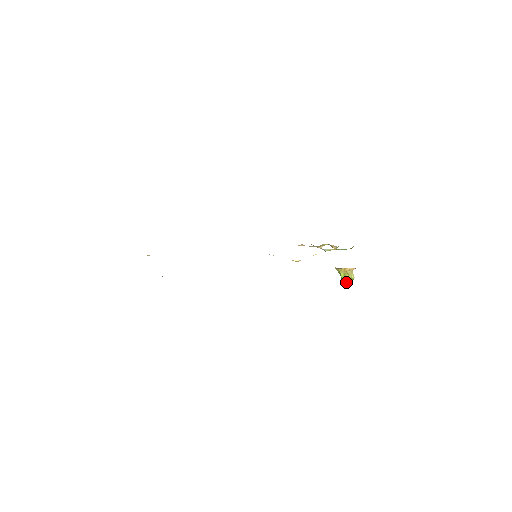
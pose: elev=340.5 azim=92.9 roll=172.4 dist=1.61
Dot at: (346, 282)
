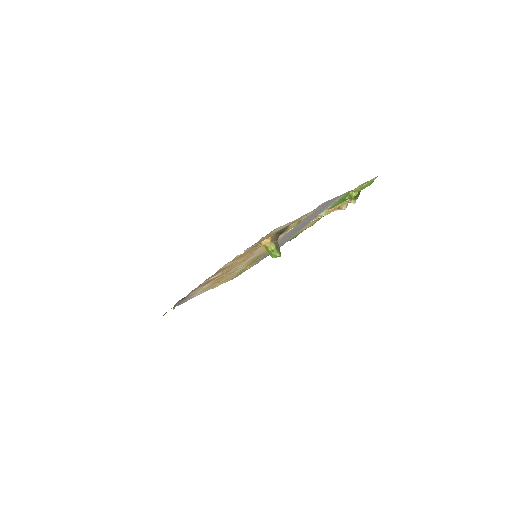
Dot at: (273, 256)
